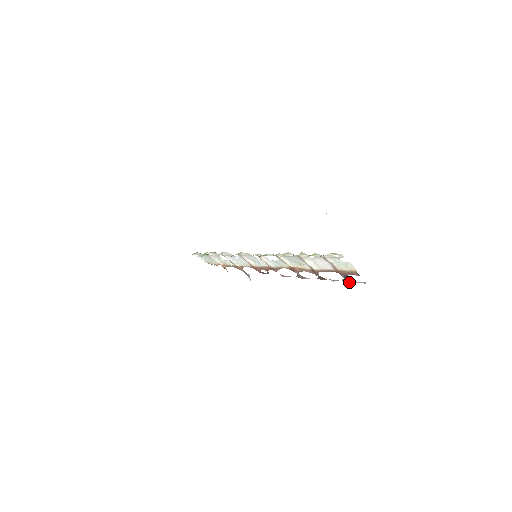
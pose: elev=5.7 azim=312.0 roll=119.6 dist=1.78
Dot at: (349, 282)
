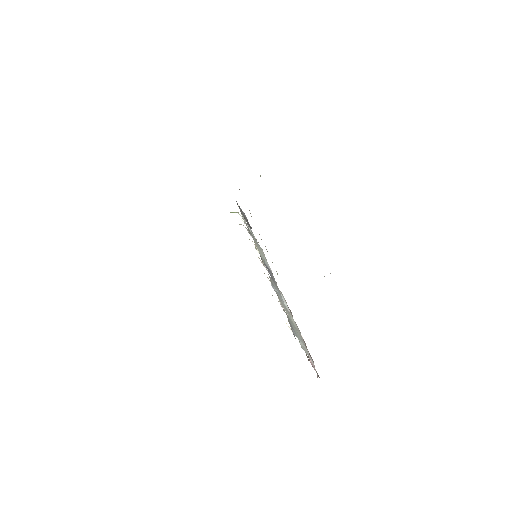
Dot at: (309, 360)
